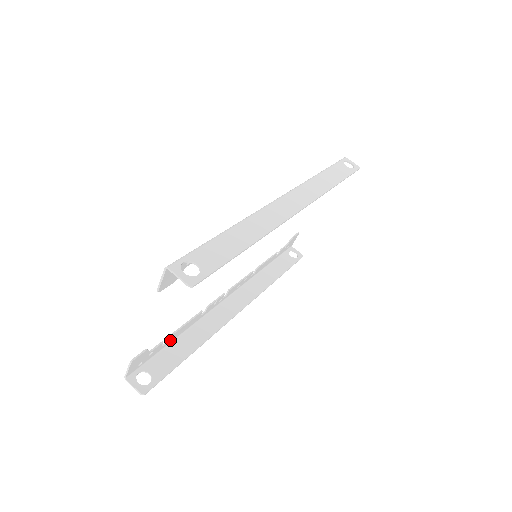
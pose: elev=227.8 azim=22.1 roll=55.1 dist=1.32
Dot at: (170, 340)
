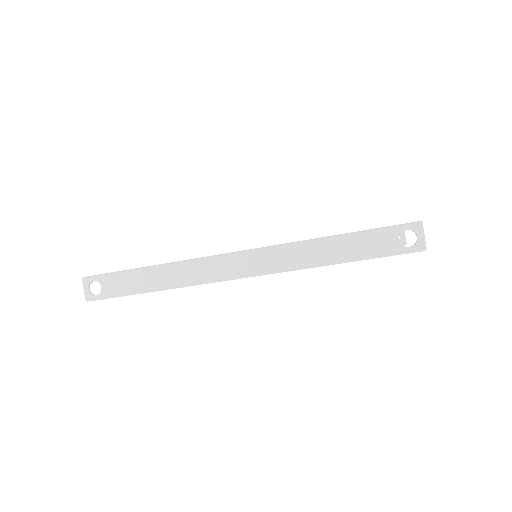
Dot at: occluded
